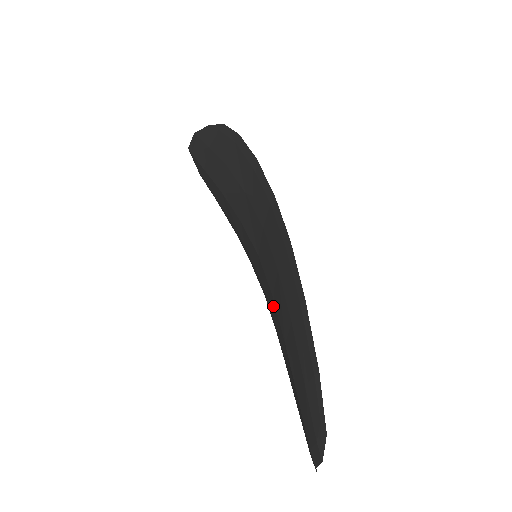
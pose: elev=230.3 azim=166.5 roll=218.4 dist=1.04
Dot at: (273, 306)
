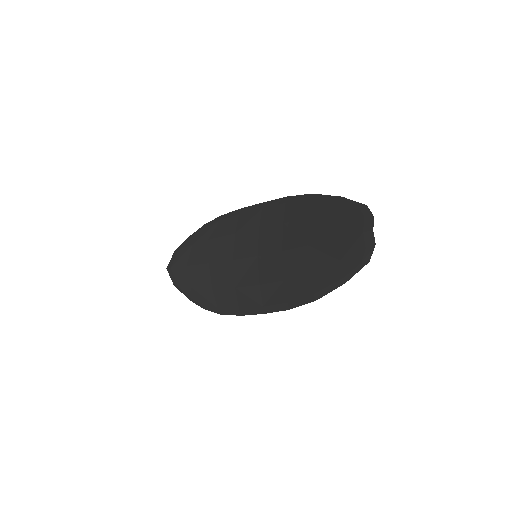
Dot at: (284, 261)
